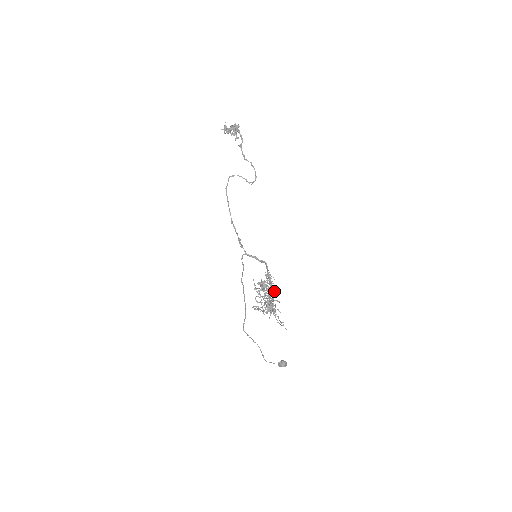
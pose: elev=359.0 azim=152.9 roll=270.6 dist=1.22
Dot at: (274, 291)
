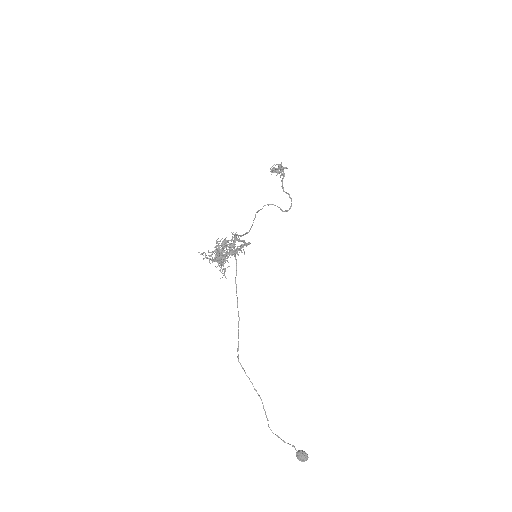
Dot at: (233, 247)
